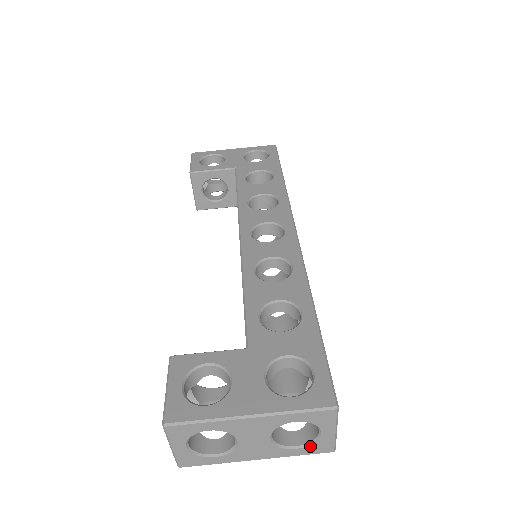
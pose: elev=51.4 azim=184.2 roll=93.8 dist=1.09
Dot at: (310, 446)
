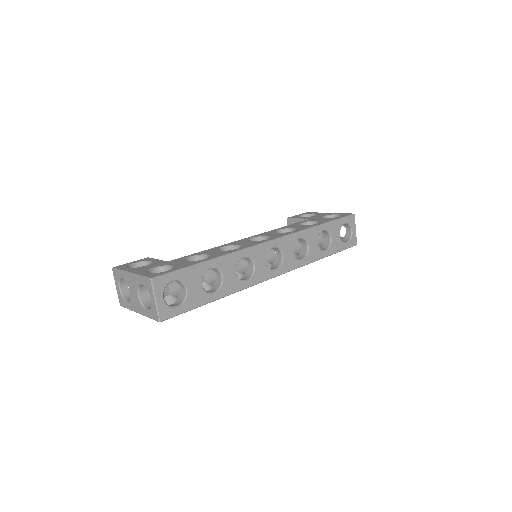
Dot at: (150, 310)
